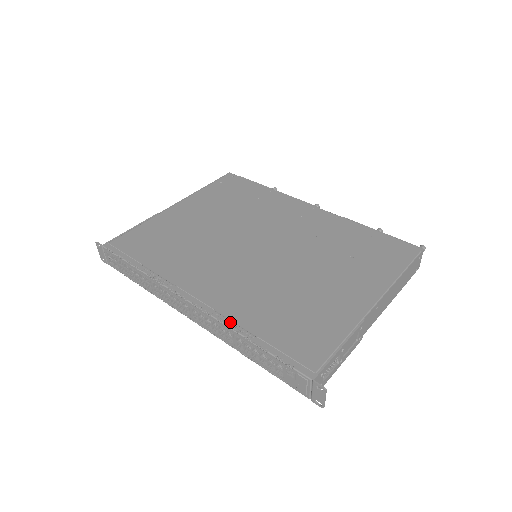
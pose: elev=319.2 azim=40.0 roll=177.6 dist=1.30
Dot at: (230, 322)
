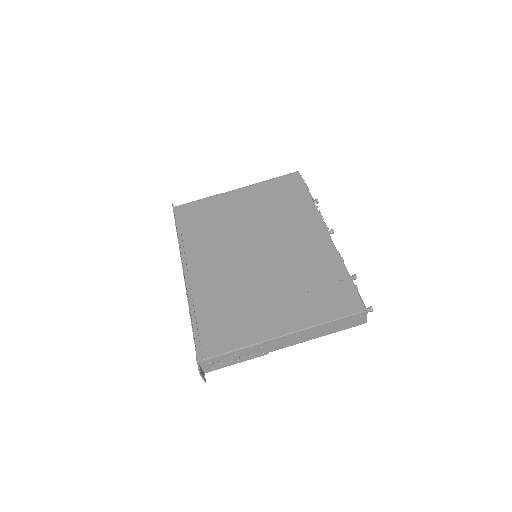
Dot at: (191, 300)
